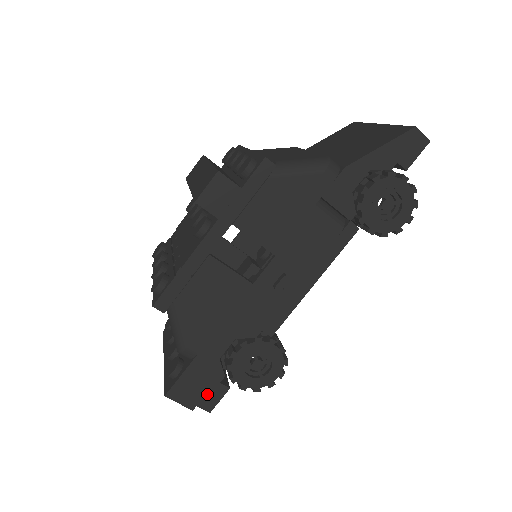
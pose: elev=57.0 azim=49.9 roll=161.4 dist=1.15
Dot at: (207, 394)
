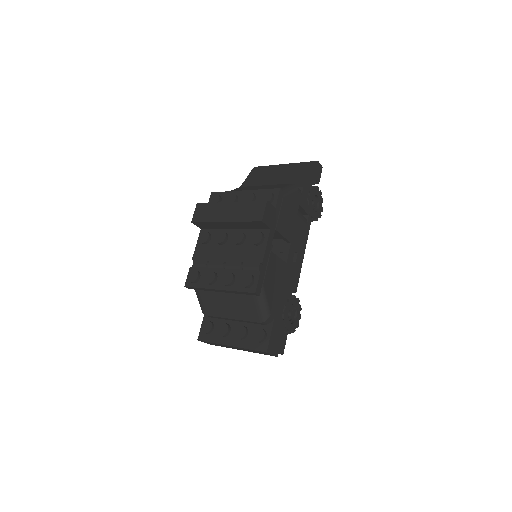
Dot at: (281, 342)
